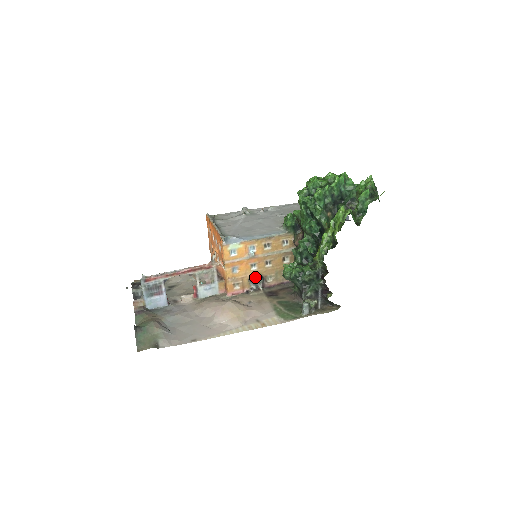
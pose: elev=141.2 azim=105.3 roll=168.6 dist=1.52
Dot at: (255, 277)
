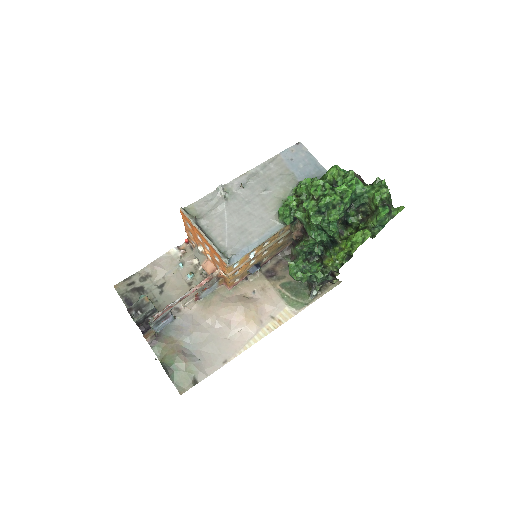
Dot at: (255, 269)
